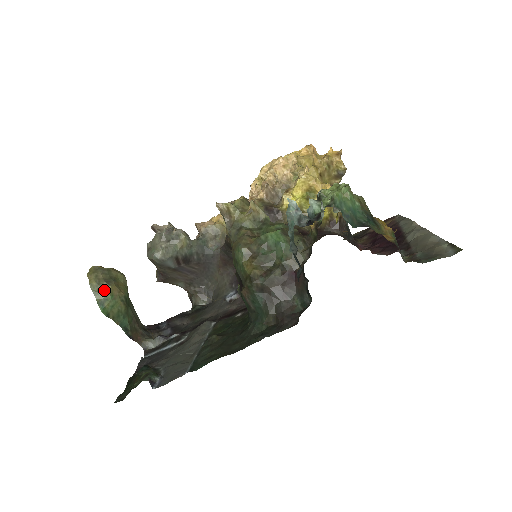
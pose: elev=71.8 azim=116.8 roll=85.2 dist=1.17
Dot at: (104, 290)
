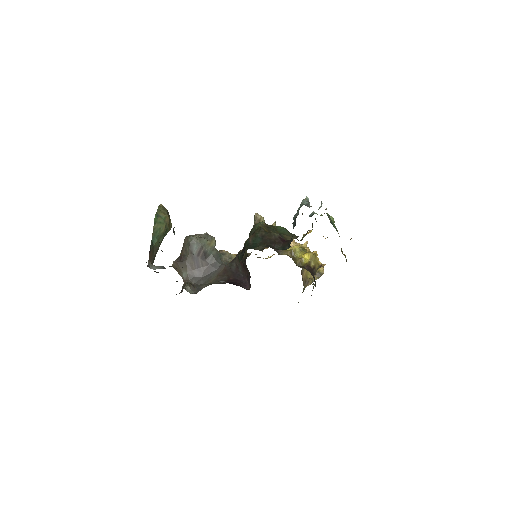
Dot at: (163, 213)
